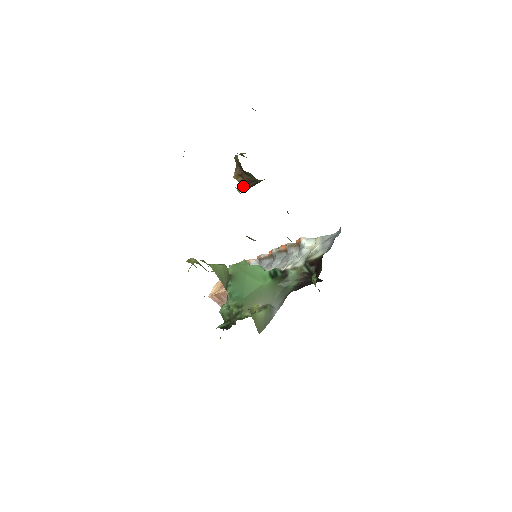
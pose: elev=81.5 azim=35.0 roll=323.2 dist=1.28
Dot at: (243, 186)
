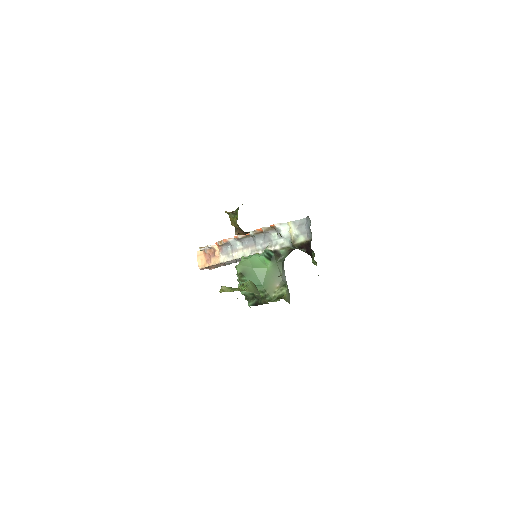
Dot at: (242, 234)
